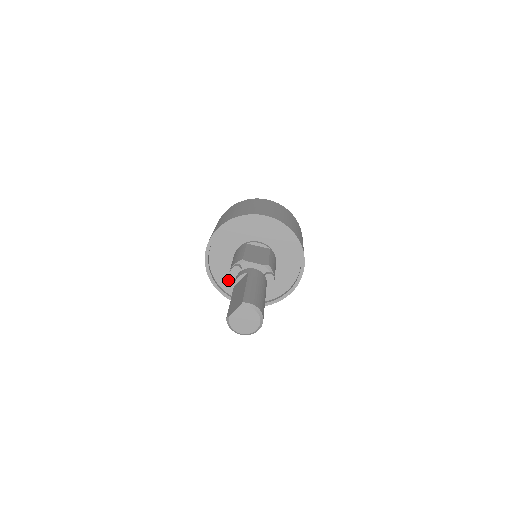
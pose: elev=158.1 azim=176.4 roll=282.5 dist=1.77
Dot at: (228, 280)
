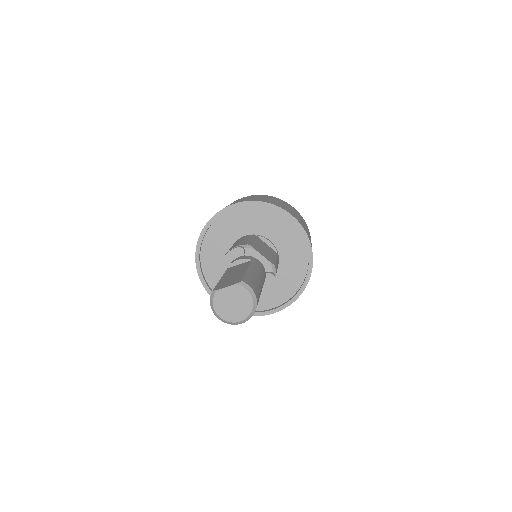
Dot at: (223, 259)
